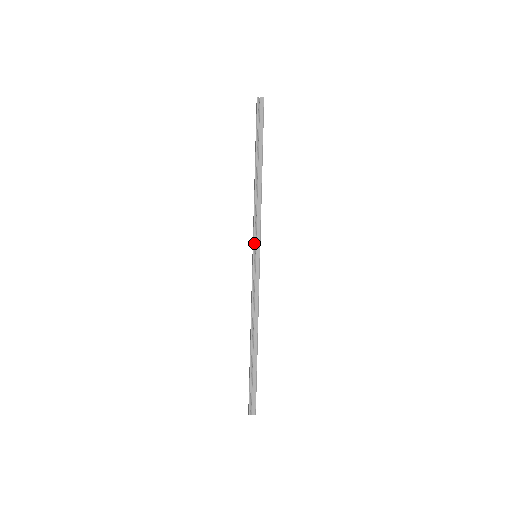
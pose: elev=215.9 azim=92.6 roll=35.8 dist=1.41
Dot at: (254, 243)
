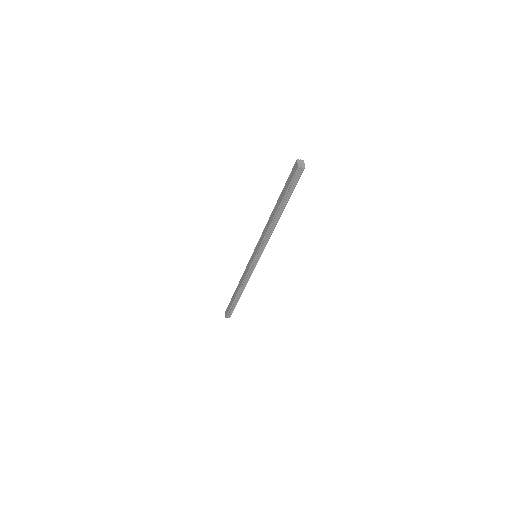
Dot at: (257, 253)
